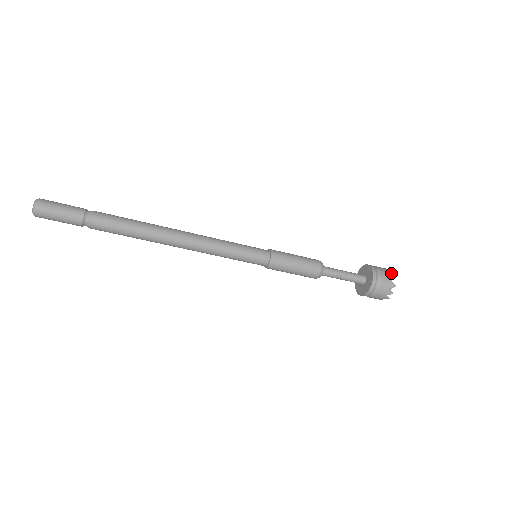
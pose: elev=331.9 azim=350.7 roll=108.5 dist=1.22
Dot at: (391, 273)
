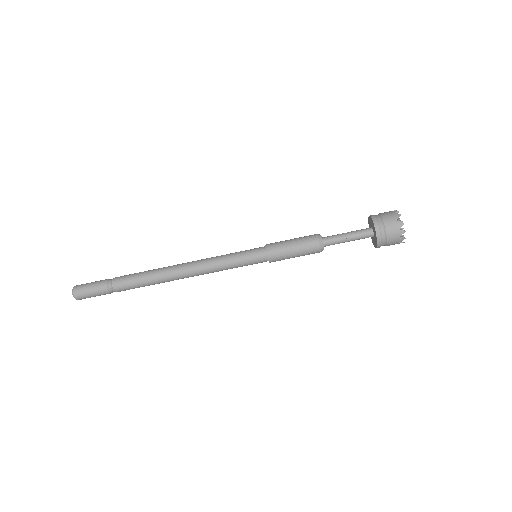
Dot at: (396, 213)
